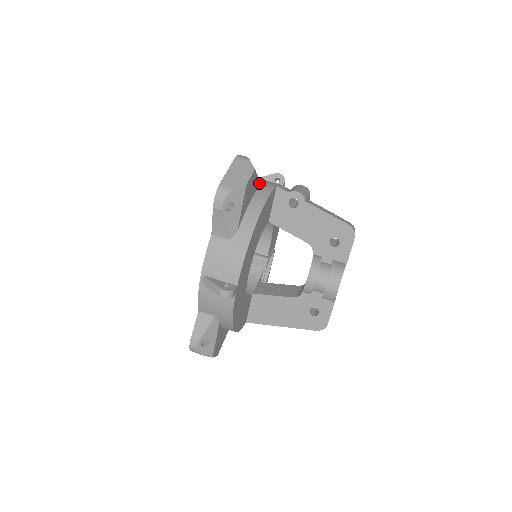
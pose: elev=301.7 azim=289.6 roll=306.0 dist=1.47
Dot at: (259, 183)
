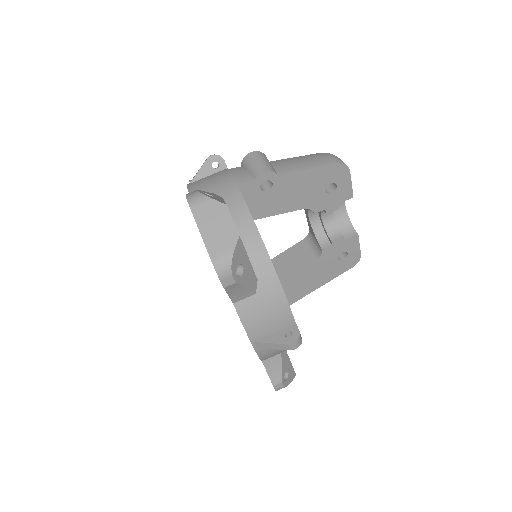
Dot at: occluded
